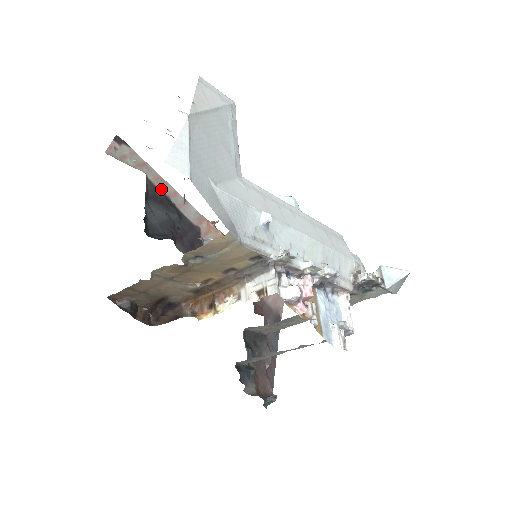
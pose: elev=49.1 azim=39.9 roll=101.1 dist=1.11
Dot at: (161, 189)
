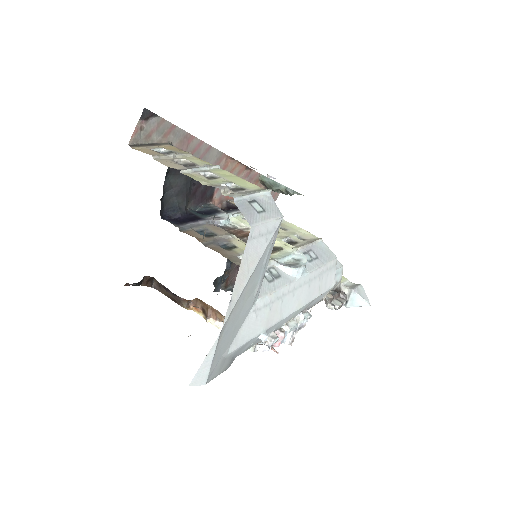
Dot at: (185, 150)
